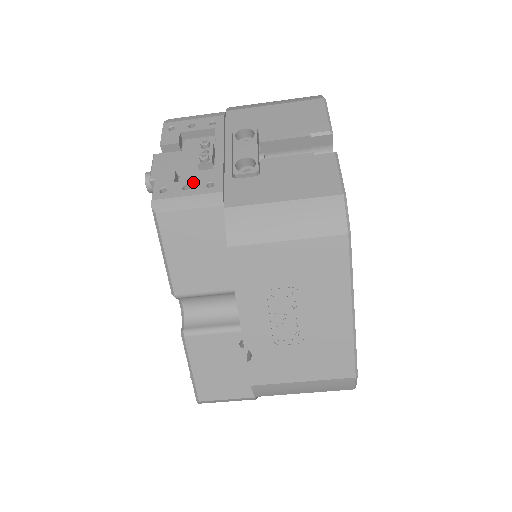
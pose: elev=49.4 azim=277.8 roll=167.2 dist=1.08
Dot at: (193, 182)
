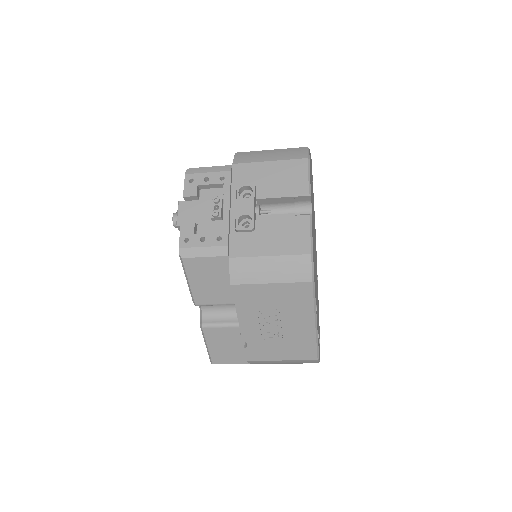
Dot at: (207, 235)
